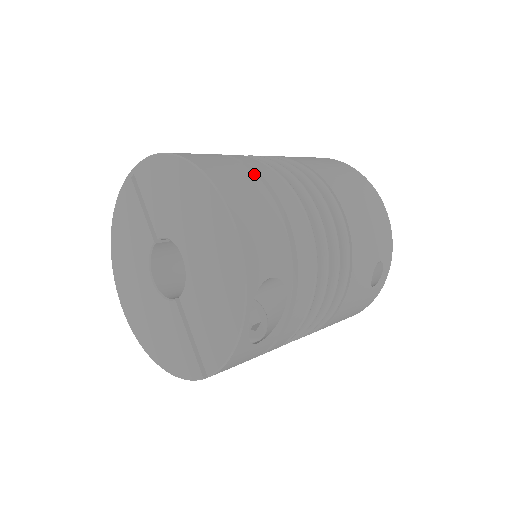
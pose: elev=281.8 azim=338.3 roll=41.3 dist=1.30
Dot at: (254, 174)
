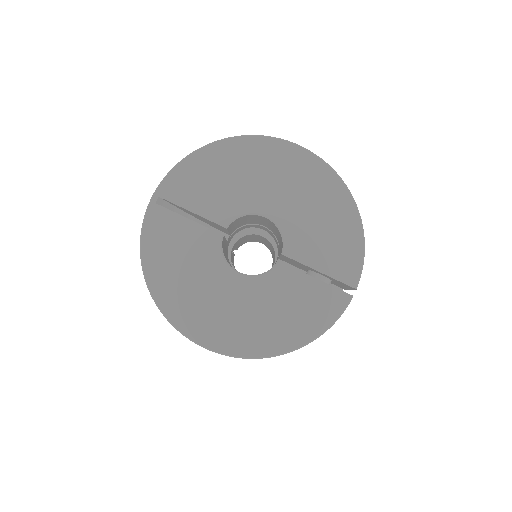
Dot at: occluded
